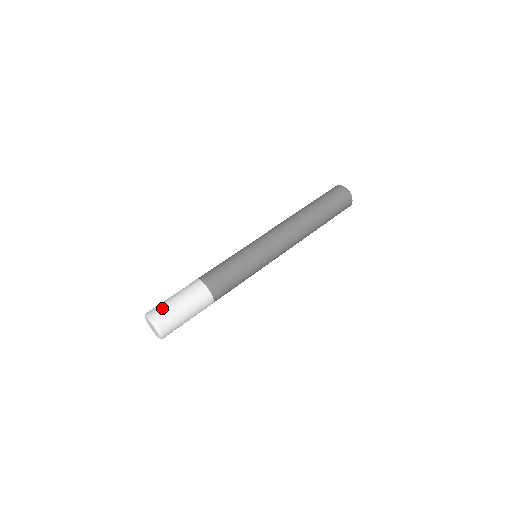
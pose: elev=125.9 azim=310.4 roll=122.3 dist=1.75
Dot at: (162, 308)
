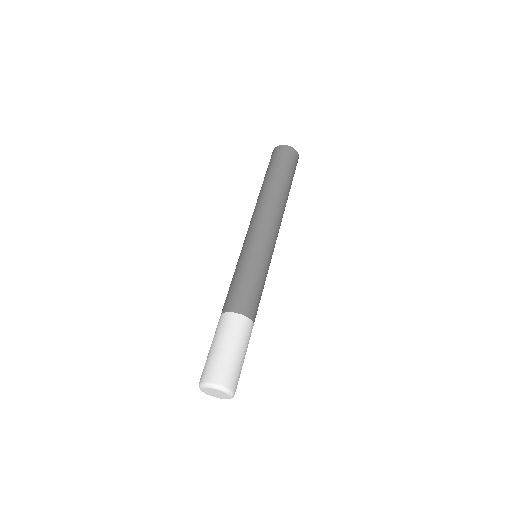
Dot at: (212, 365)
